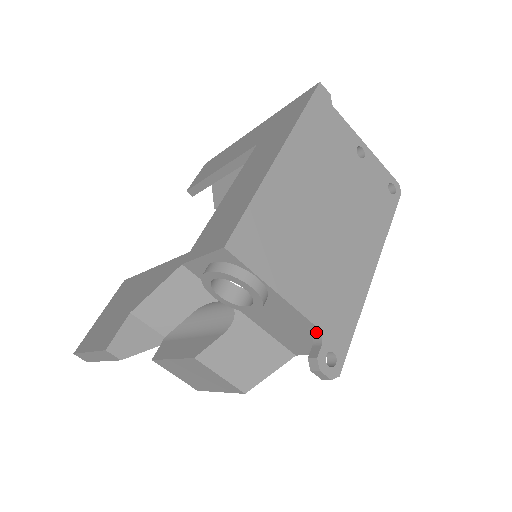
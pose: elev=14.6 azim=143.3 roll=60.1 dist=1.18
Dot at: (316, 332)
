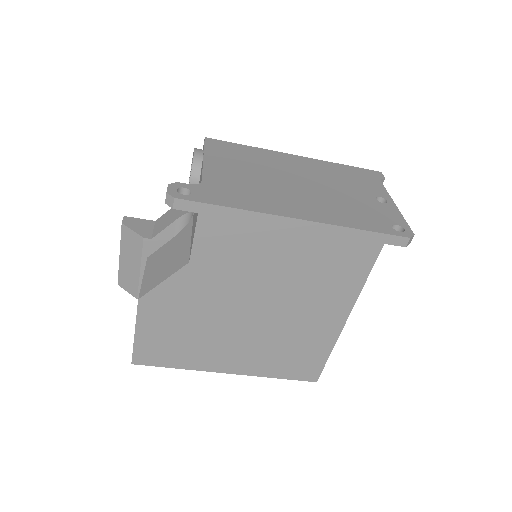
Dot at: occluded
